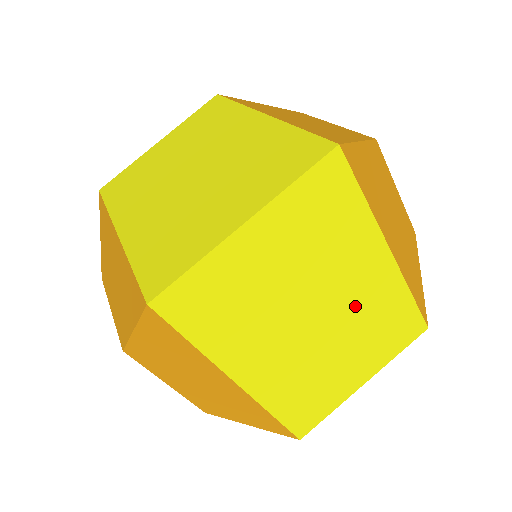
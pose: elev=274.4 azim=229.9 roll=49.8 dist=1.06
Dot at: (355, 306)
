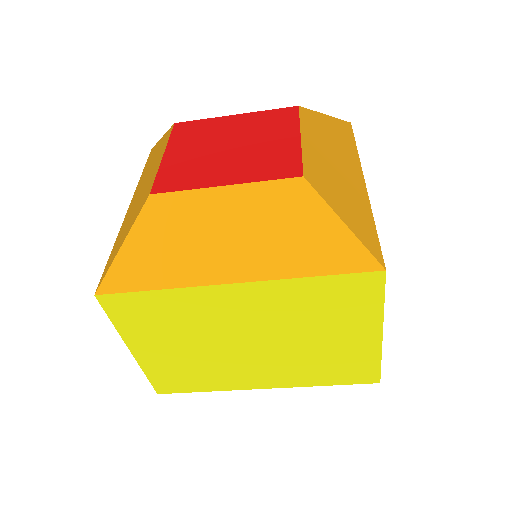
Dot at: occluded
